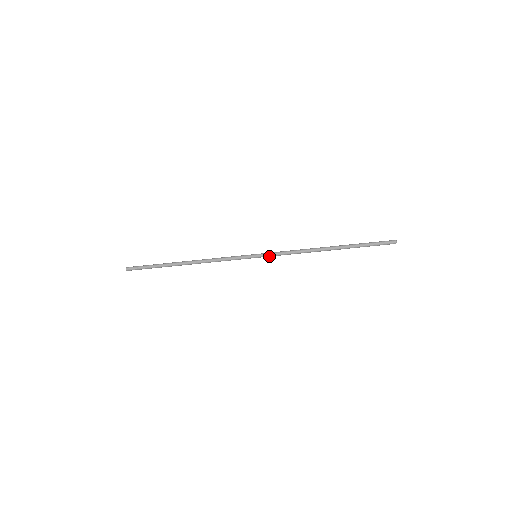
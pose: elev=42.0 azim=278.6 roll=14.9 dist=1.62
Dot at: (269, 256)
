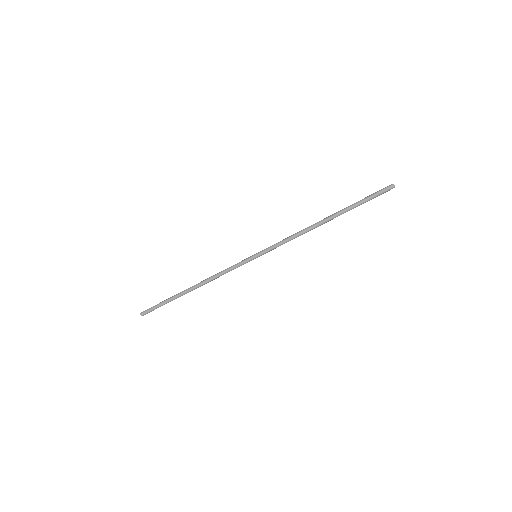
Dot at: (268, 251)
